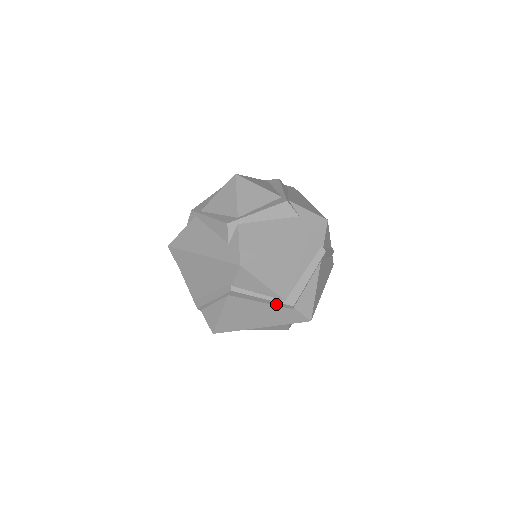
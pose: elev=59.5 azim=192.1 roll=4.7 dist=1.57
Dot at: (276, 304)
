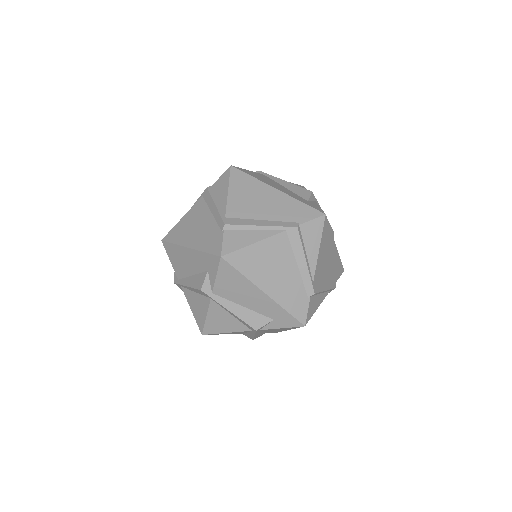
Dot at: (218, 219)
